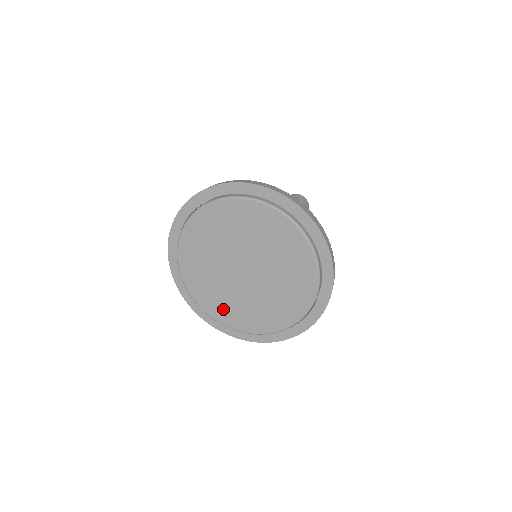
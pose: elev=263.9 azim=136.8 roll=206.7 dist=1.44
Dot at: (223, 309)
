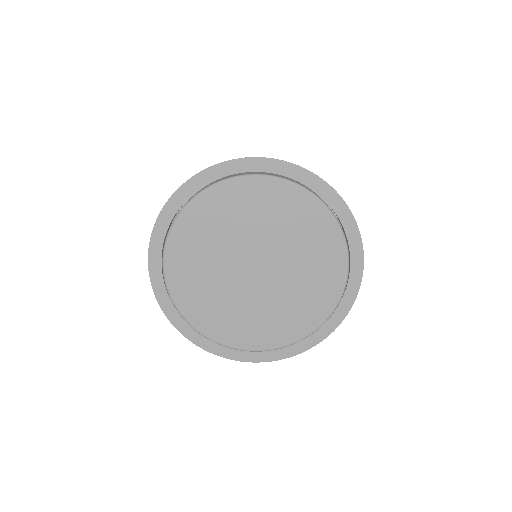
Dot at: (273, 329)
